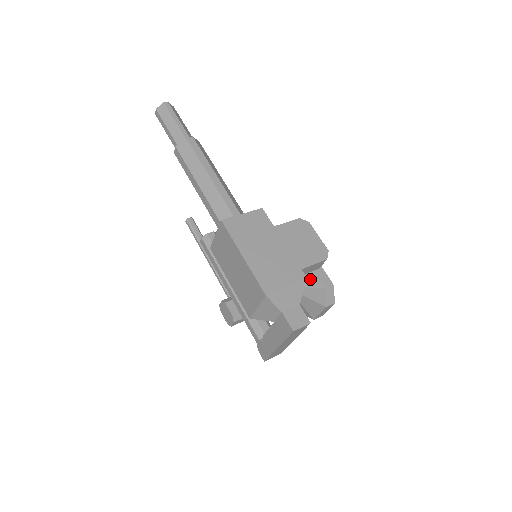
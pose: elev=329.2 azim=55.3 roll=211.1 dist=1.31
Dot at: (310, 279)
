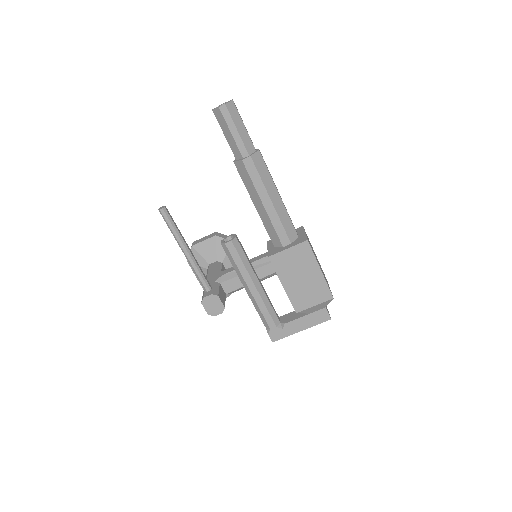
Dot at: occluded
